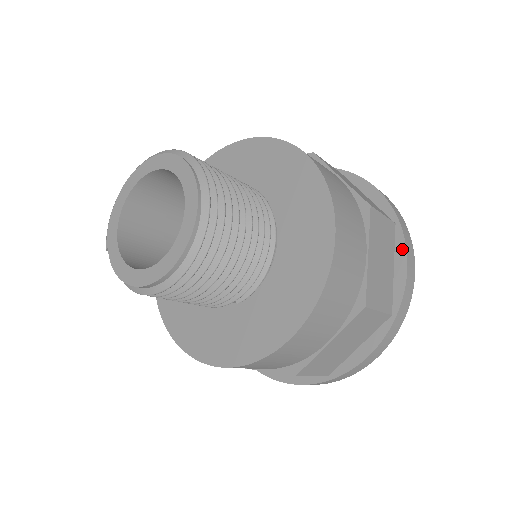
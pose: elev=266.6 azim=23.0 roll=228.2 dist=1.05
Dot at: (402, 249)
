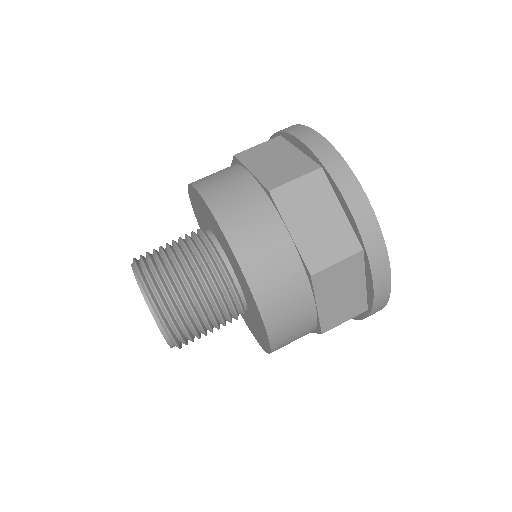
Dot at: (336, 189)
